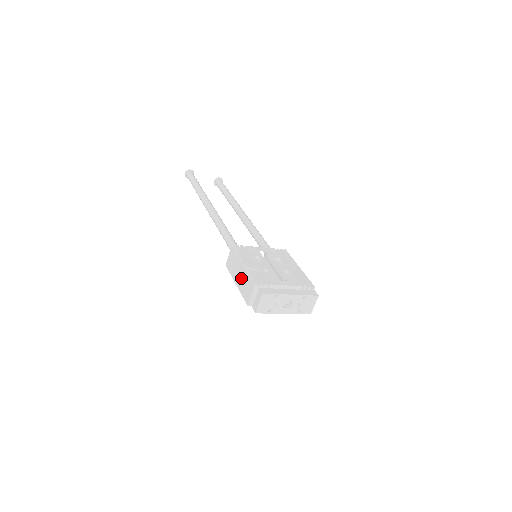
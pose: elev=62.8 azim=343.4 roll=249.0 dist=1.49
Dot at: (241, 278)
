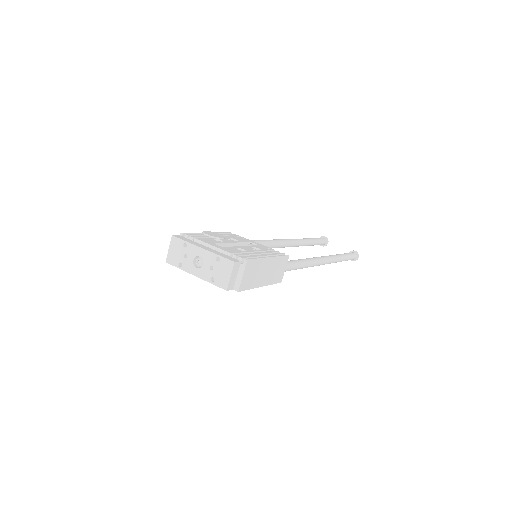
Dot at: occluded
